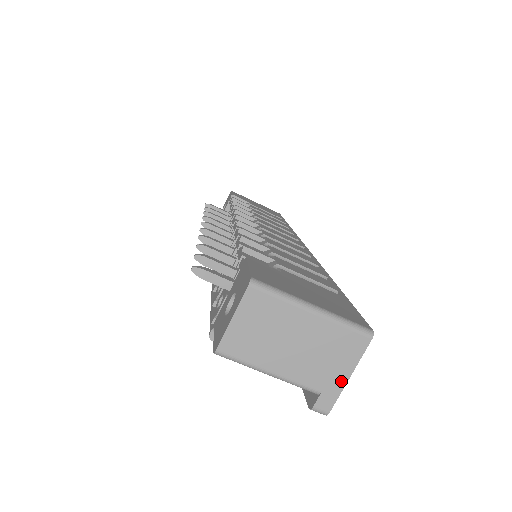
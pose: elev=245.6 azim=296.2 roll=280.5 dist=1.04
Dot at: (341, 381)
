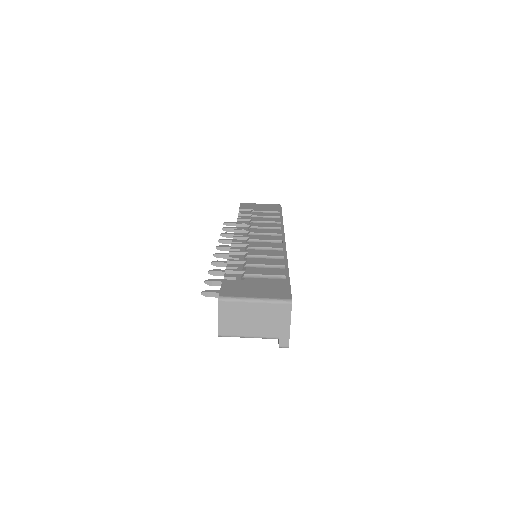
Dot at: (287, 329)
